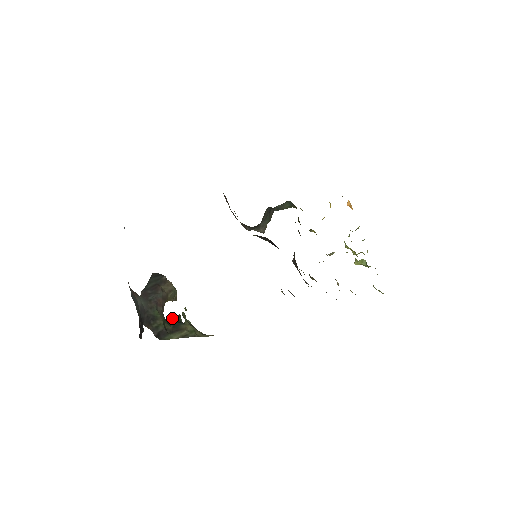
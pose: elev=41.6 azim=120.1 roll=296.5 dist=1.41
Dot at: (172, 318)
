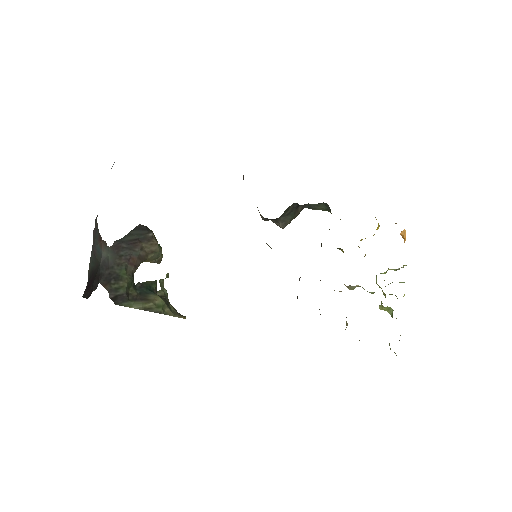
Dot at: (144, 282)
